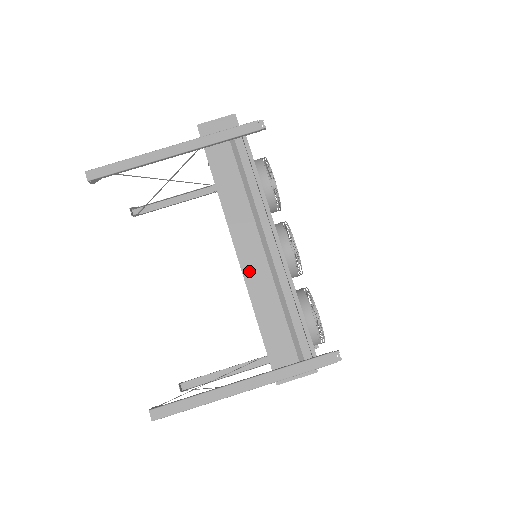
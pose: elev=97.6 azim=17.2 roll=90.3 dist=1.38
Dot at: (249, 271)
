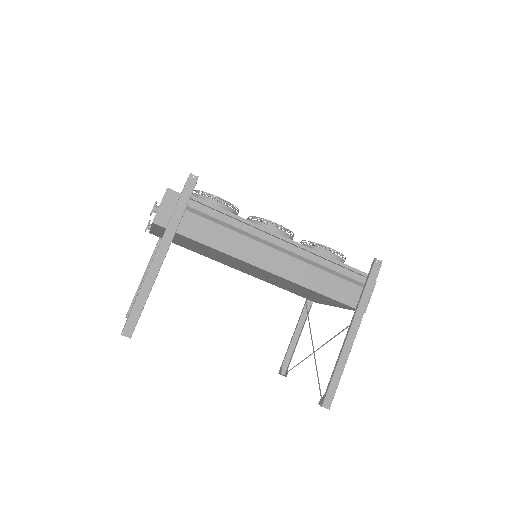
Dot at: (286, 273)
